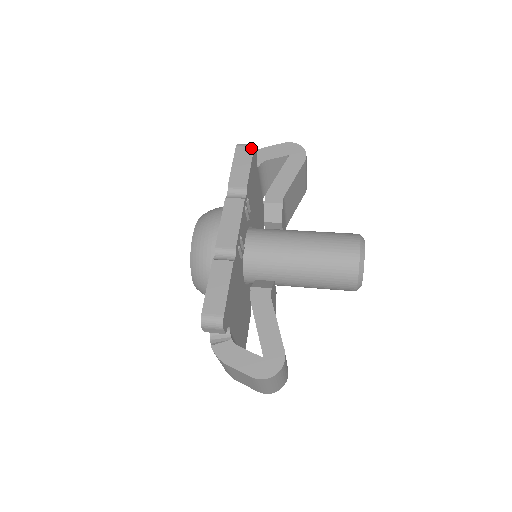
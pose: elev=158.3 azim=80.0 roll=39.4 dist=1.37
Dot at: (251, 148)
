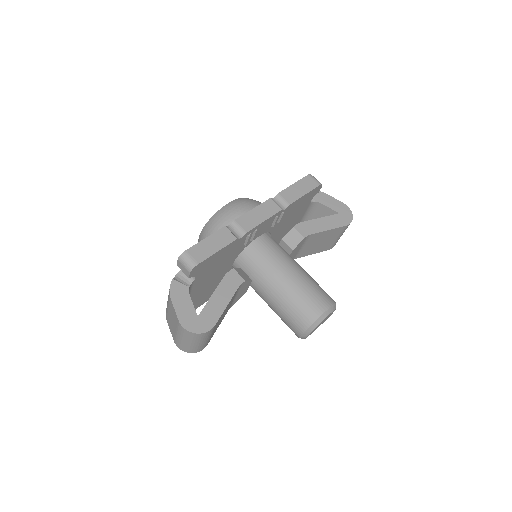
Dot at: (317, 184)
